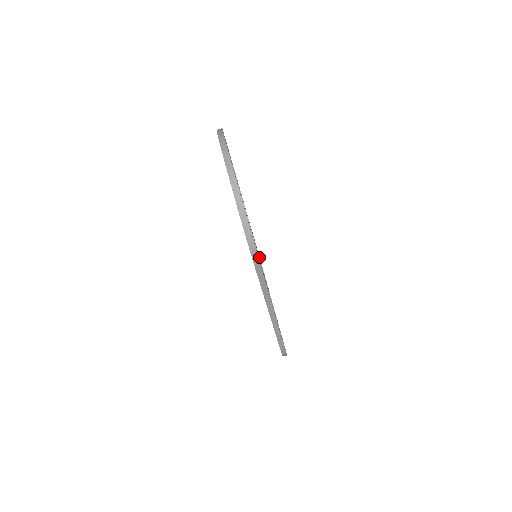
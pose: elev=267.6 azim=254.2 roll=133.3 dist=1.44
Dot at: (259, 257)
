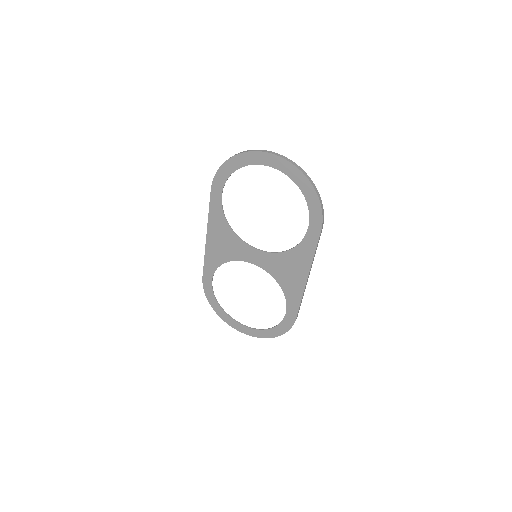
Dot at: occluded
